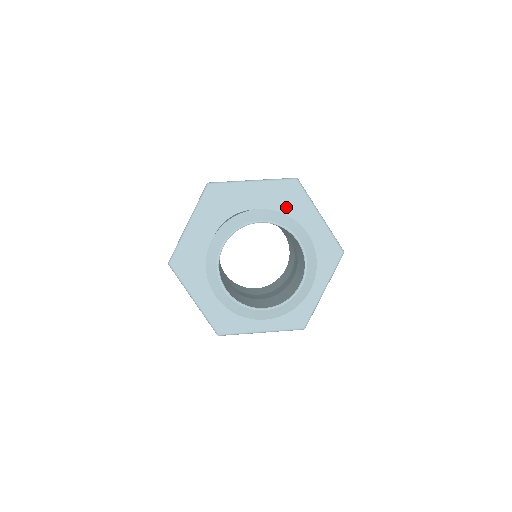
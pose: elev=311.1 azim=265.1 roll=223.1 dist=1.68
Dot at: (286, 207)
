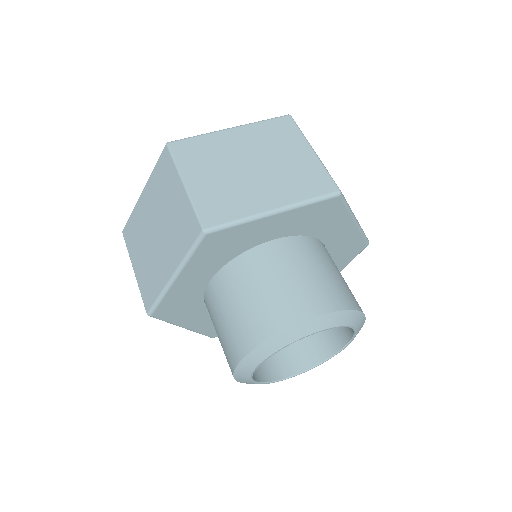
Dot at: (316, 226)
